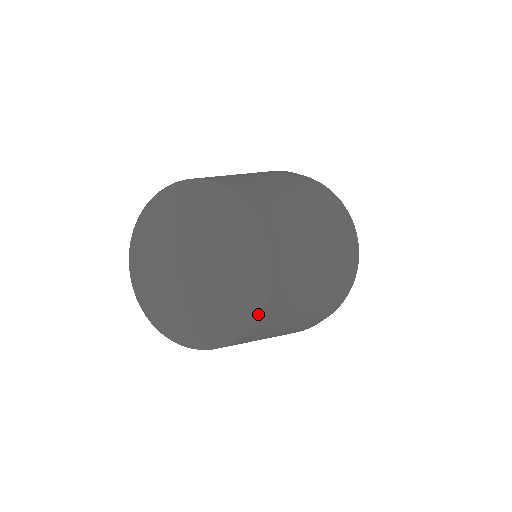
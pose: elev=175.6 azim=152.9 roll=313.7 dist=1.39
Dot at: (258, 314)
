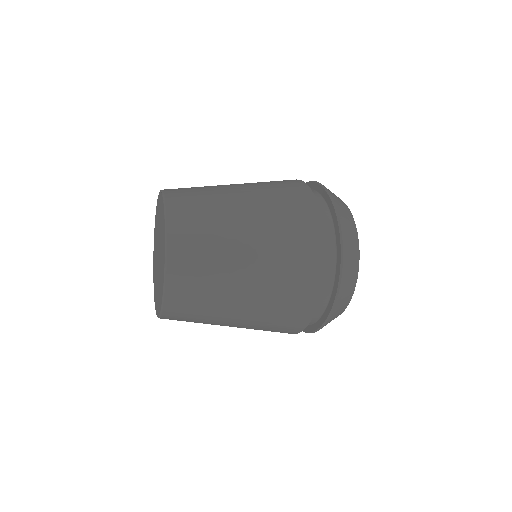
Dot at: (162, 300)
